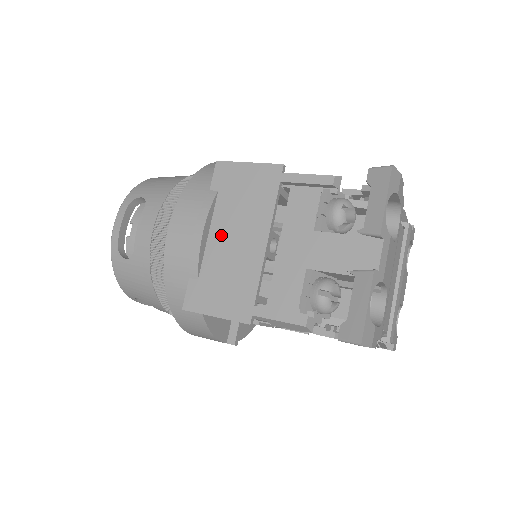
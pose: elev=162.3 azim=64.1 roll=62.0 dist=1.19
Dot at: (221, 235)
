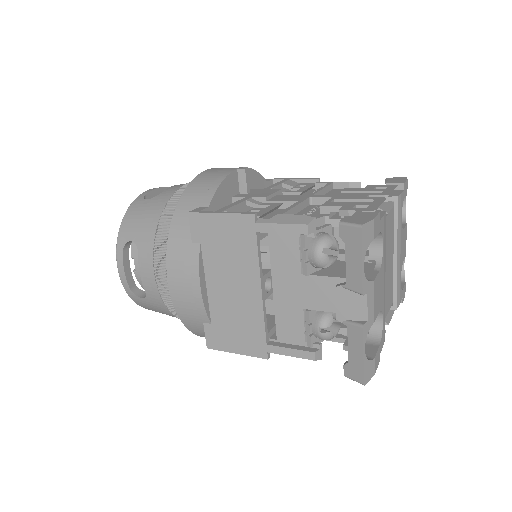
Dot at: (218, 285)
